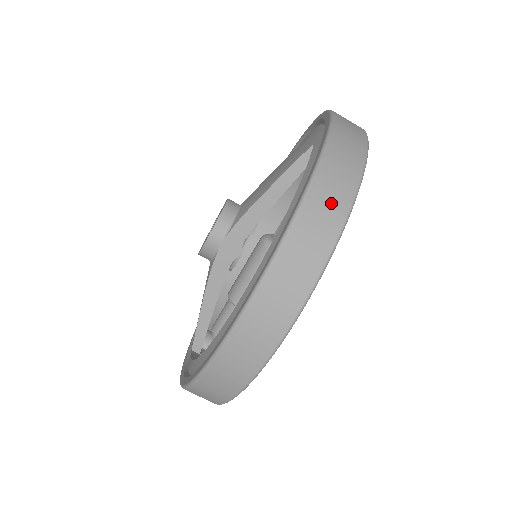
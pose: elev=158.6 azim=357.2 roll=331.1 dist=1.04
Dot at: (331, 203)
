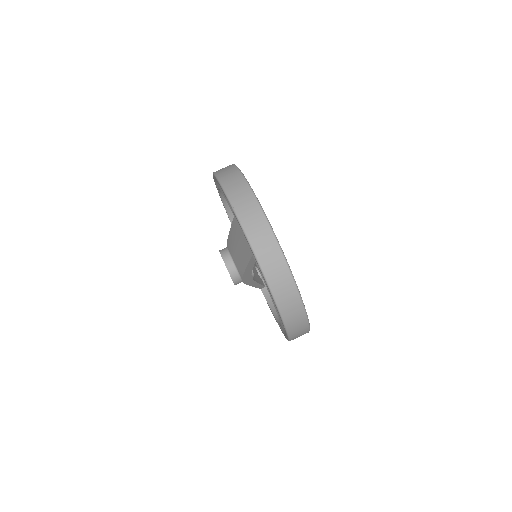
Dot at: (292, 306)
